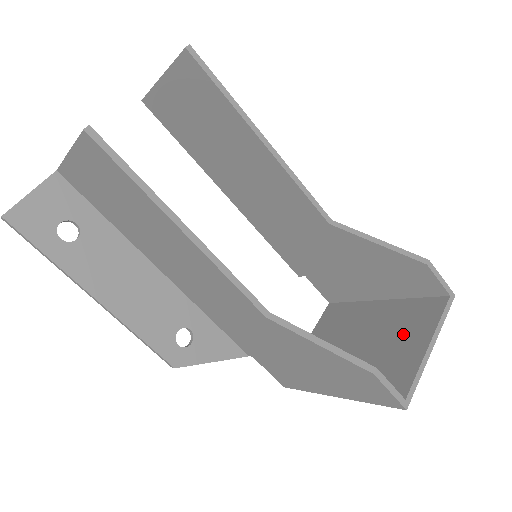
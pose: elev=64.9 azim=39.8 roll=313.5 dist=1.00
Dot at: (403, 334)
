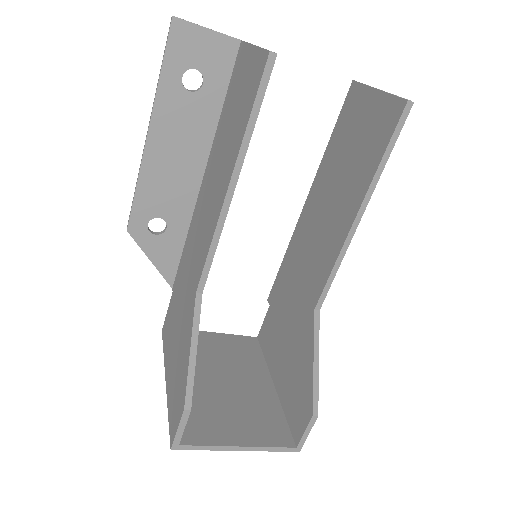
Dot at: (244, 418)
